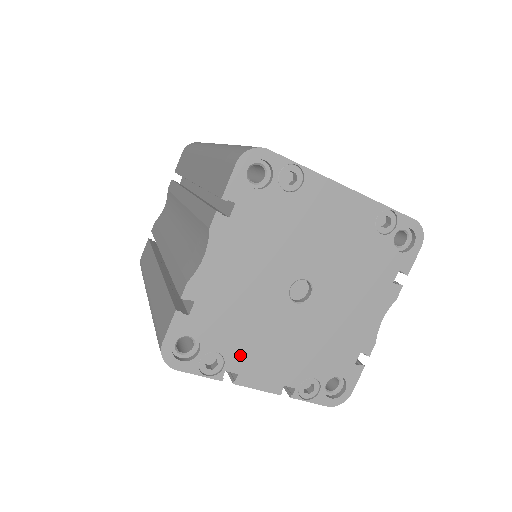
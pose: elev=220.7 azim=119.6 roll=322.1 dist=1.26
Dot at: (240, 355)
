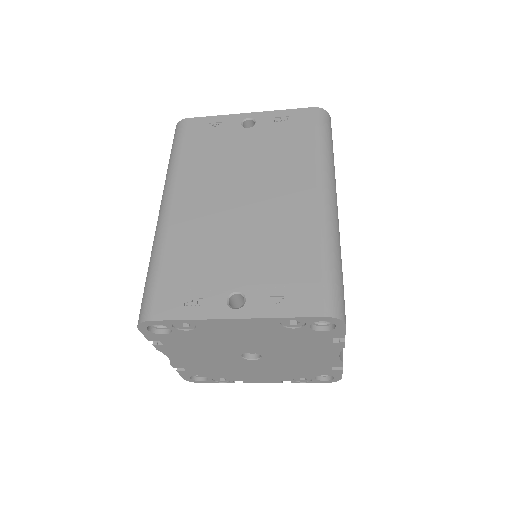
Dot at: (236, 376)
